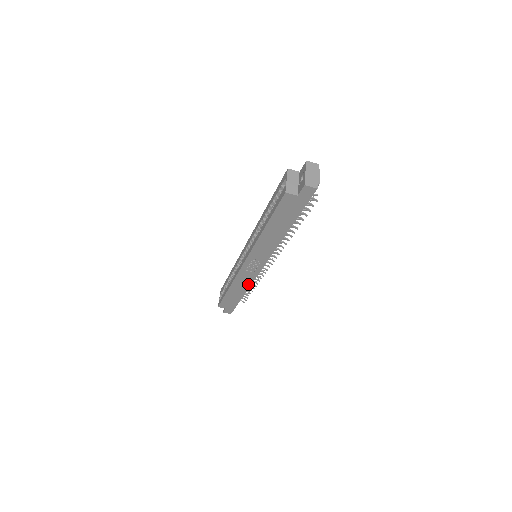
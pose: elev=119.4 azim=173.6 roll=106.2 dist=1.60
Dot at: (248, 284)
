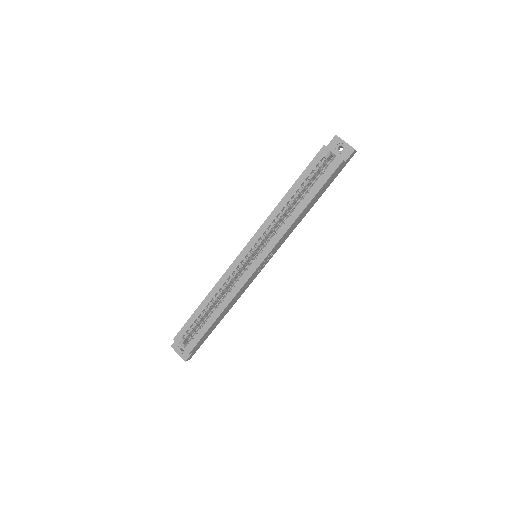
Dot at: (240, 295)
